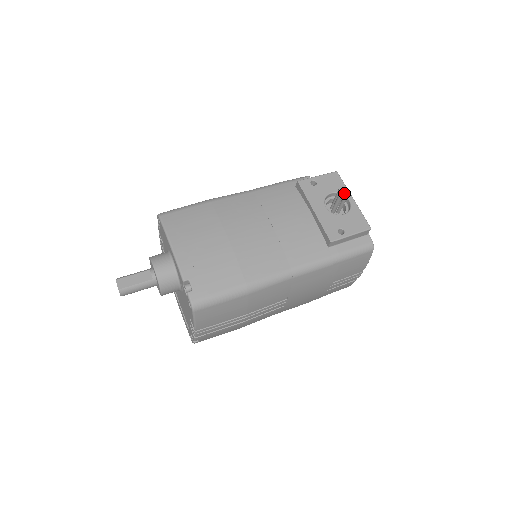
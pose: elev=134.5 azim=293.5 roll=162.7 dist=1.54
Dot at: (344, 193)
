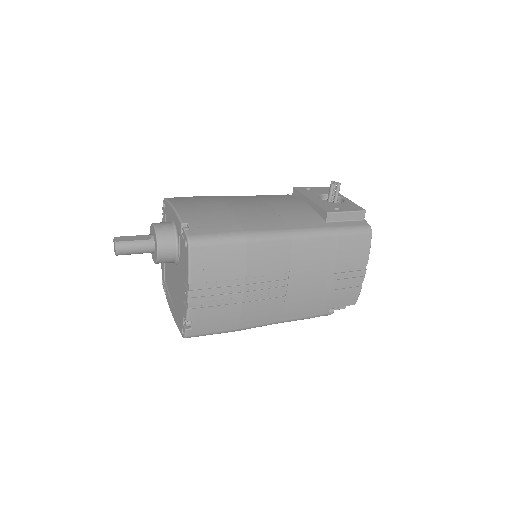
Dot at: (336, 182)
